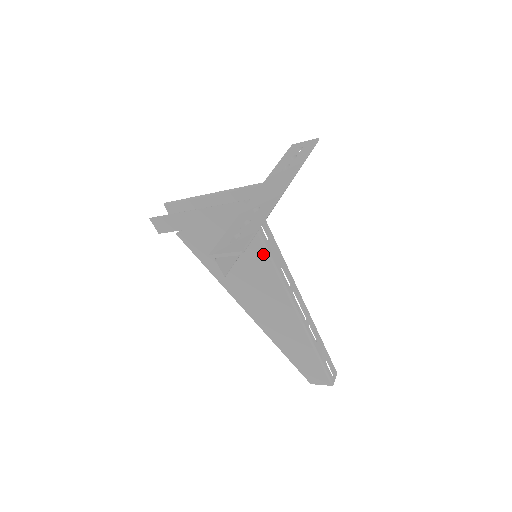
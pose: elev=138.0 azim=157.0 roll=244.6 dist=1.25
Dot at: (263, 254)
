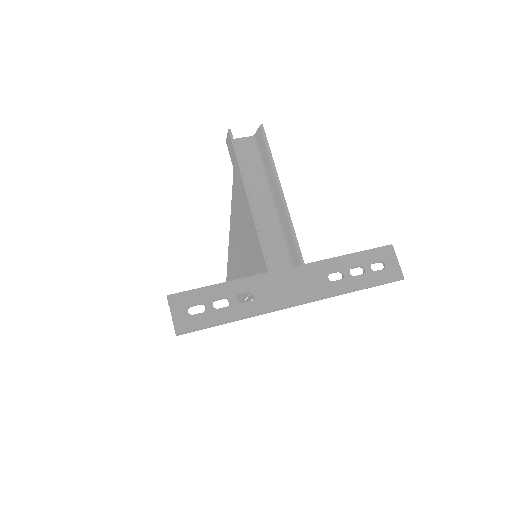
Dot at: (254, 271)
